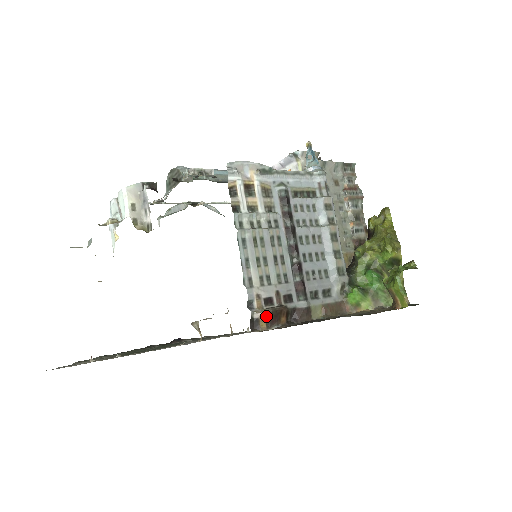
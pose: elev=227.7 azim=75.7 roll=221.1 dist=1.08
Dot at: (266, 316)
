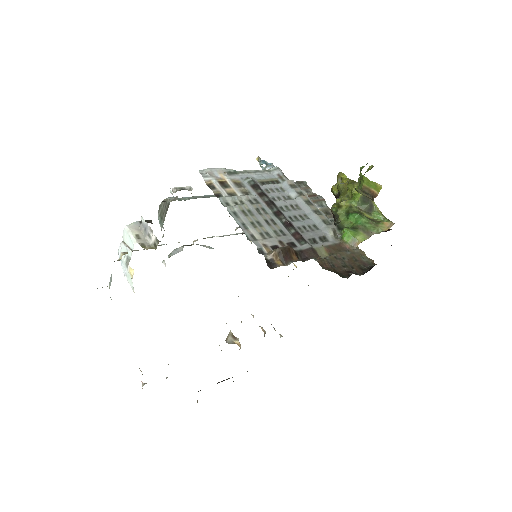
Dot at: (278, 255)
